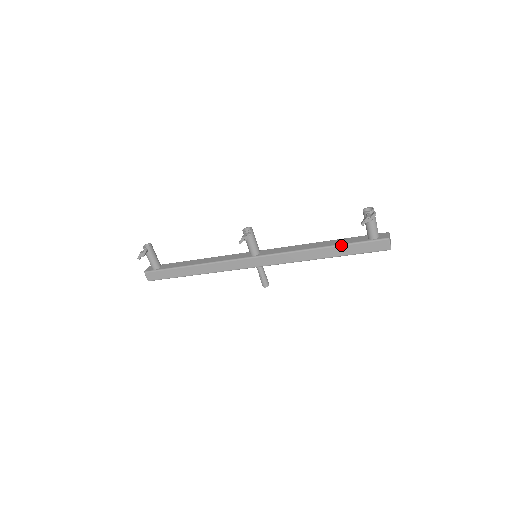
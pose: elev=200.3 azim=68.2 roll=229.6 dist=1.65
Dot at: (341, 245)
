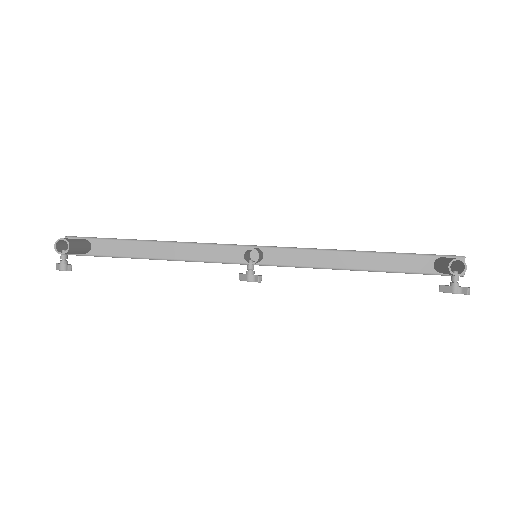
Dot at: (393, 272)
